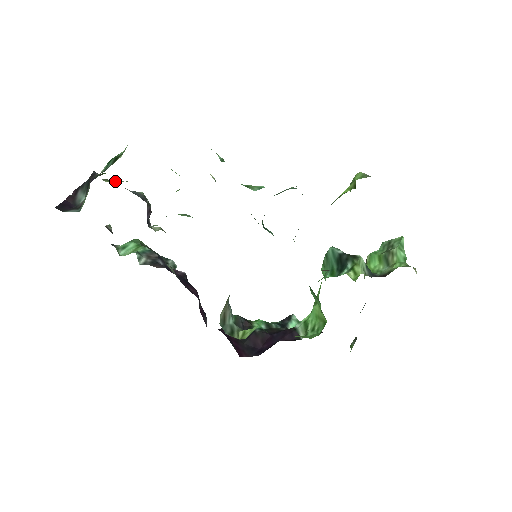
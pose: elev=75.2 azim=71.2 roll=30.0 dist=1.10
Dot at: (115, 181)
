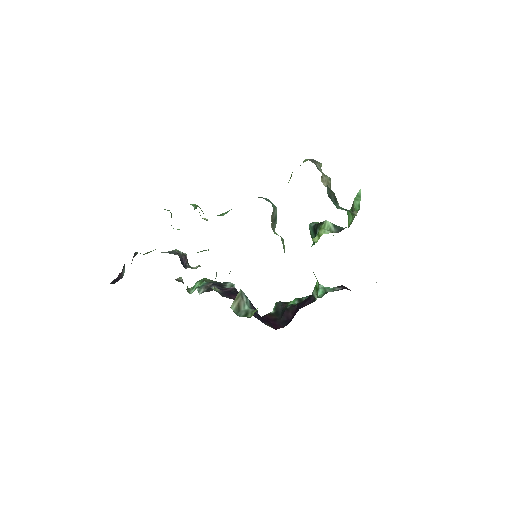
Dot at: occluded
